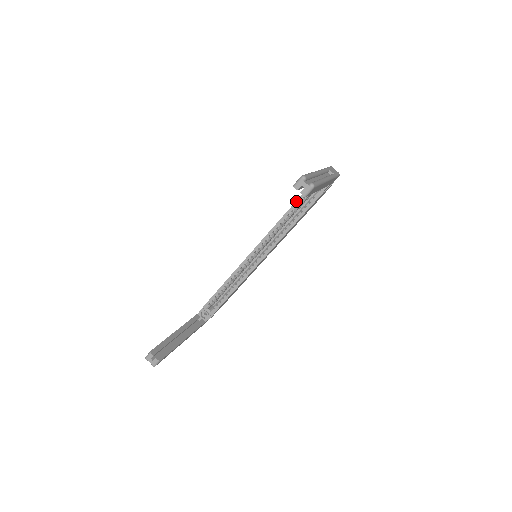
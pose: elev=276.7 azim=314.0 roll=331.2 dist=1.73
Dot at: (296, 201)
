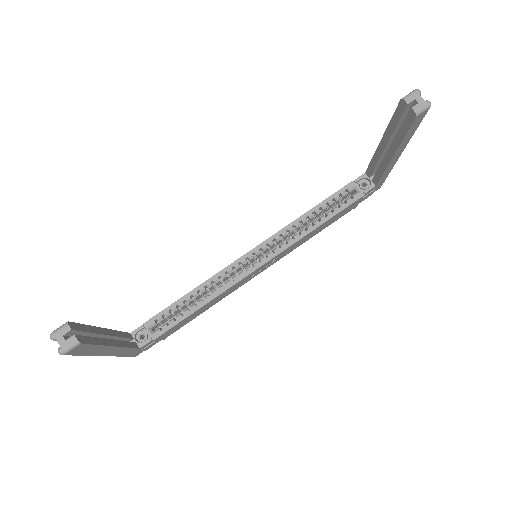
Dot at: (328, 197)
